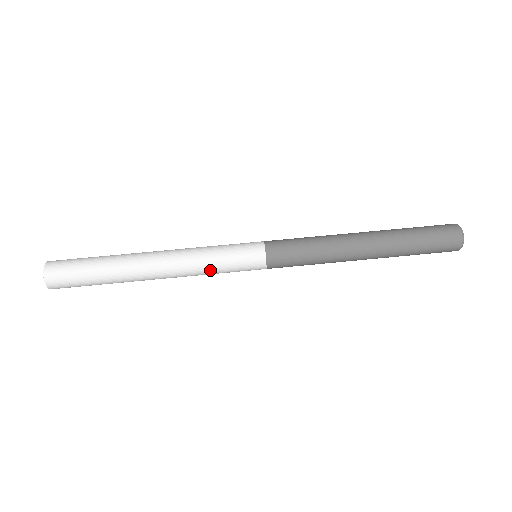
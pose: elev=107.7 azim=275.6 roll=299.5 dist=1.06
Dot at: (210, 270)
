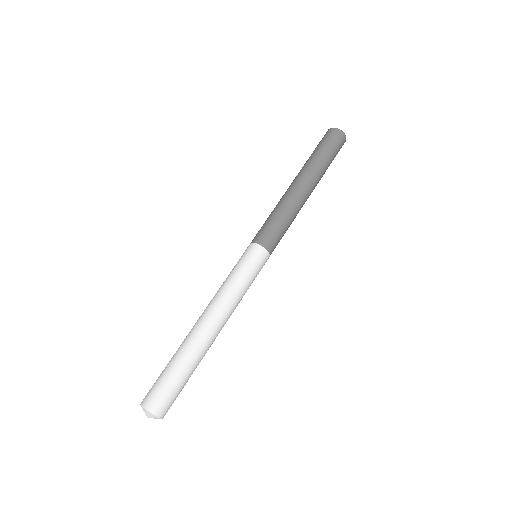
Dot at: (240, 288)
